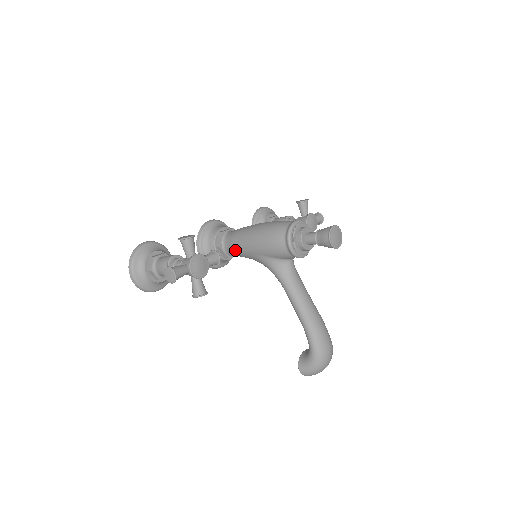
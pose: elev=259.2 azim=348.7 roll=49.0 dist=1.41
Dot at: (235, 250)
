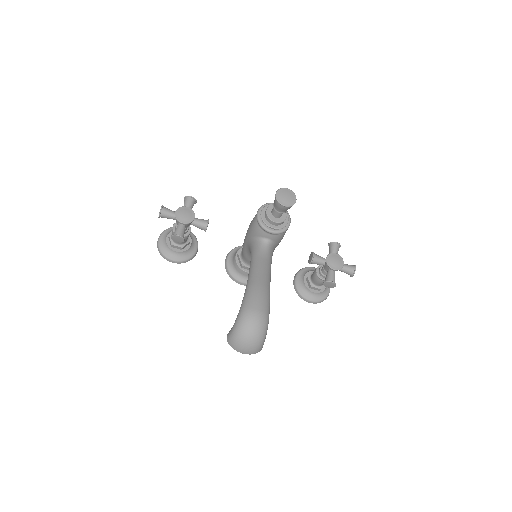
Dot at: (243, 249)
